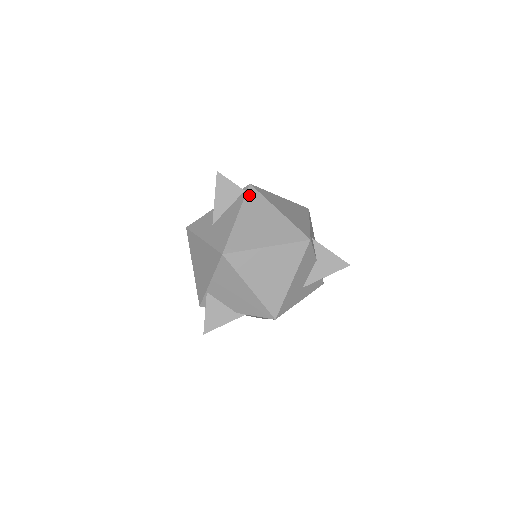
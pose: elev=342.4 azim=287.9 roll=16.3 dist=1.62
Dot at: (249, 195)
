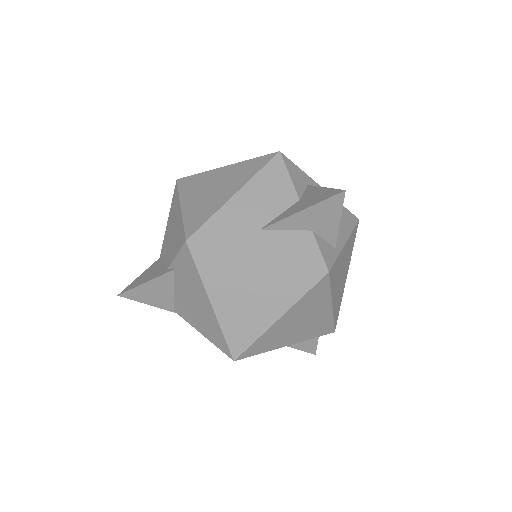
Dot at: occluded
